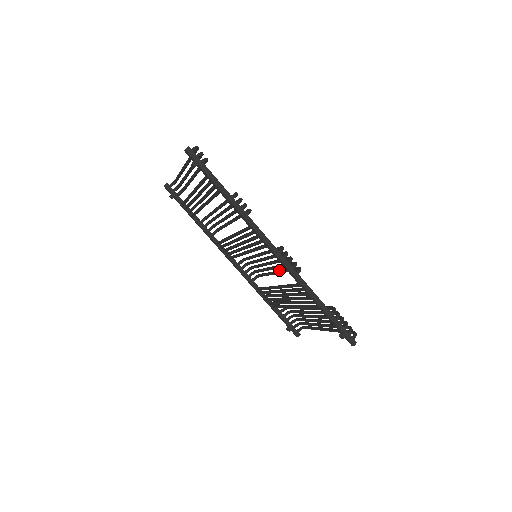
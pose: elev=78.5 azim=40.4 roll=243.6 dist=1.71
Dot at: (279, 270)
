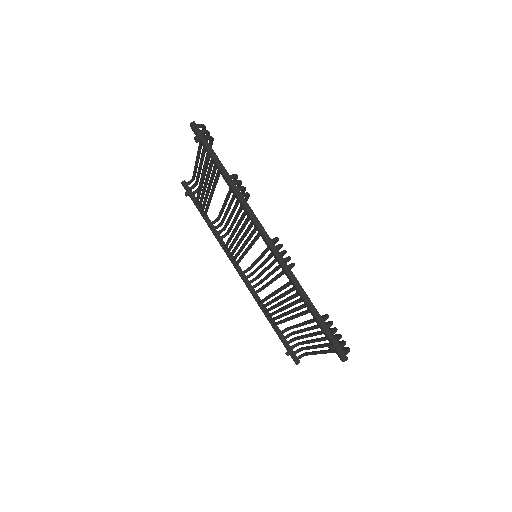
Dot at: occluded
